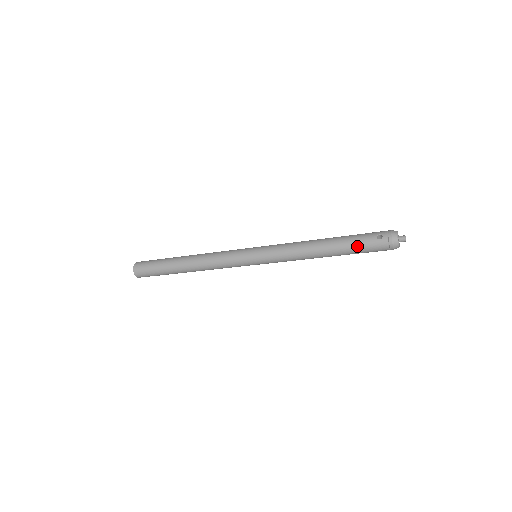
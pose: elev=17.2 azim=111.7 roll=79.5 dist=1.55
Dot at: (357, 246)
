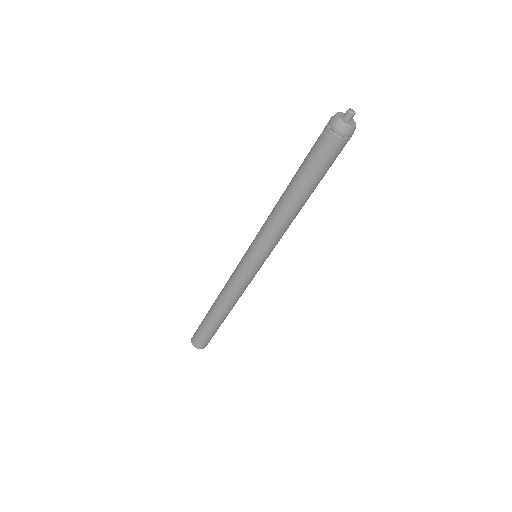
Dot at: (308, 162)
